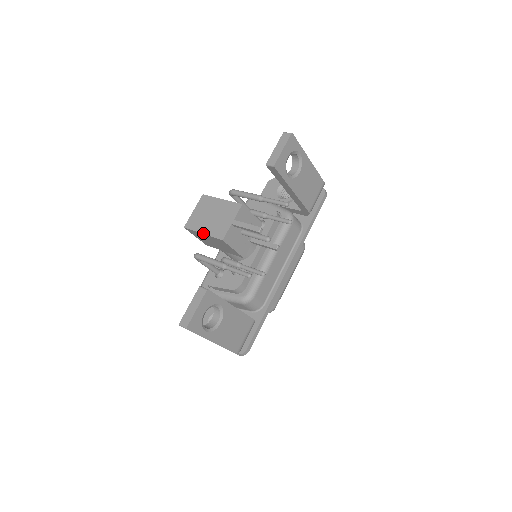
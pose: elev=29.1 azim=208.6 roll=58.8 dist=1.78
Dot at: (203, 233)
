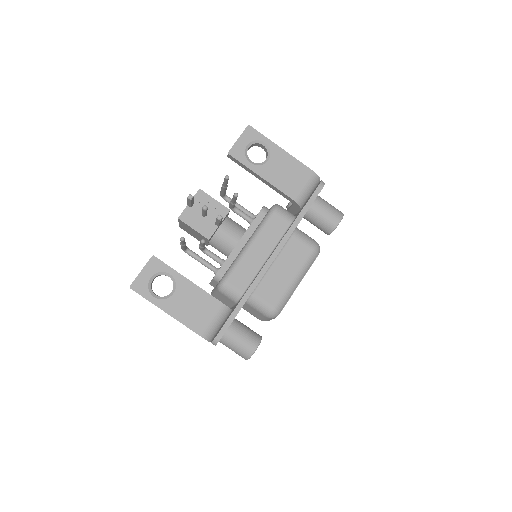
Dot at: occluded
